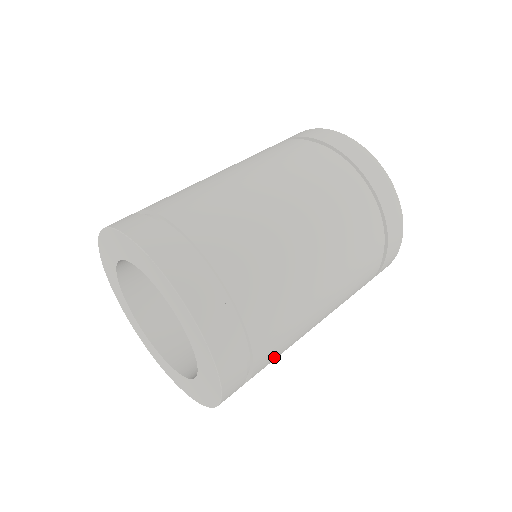
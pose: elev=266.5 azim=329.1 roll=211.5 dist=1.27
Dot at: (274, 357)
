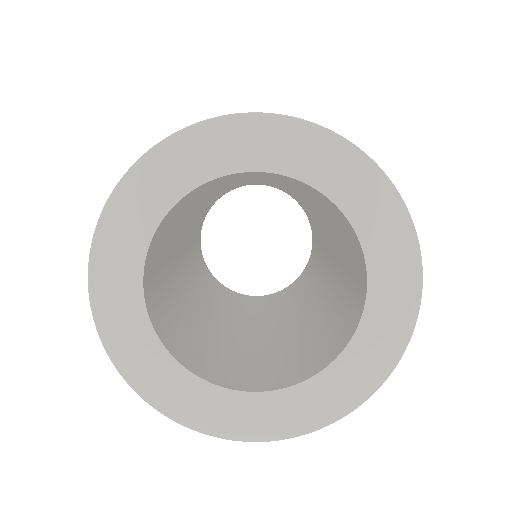
Dot at: occluded
